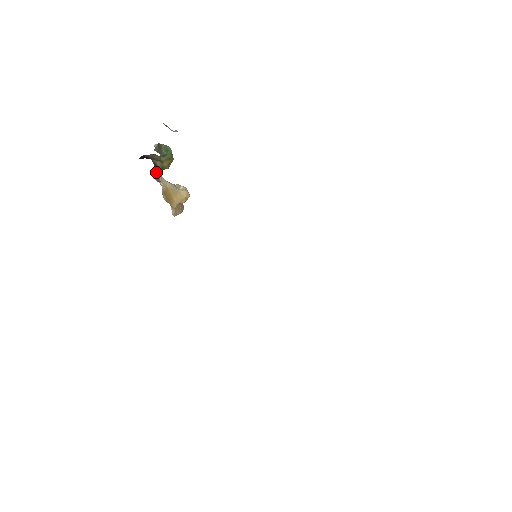
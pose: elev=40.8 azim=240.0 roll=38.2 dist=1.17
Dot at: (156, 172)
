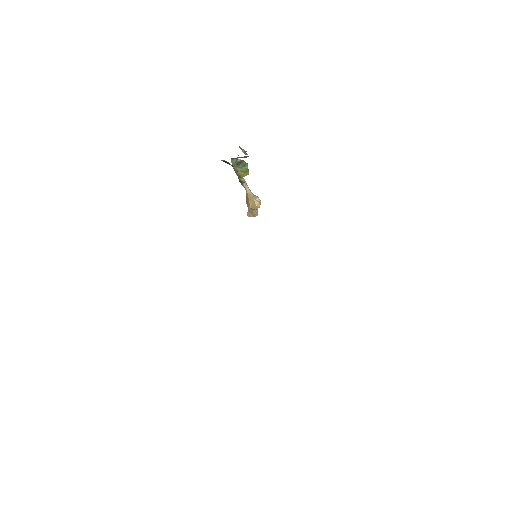
Dot at: (238, 178)
